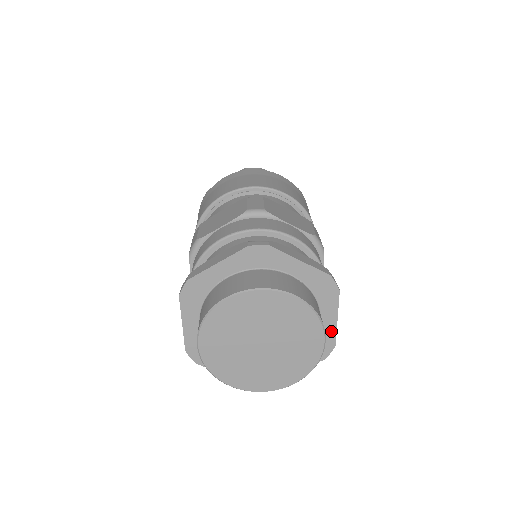
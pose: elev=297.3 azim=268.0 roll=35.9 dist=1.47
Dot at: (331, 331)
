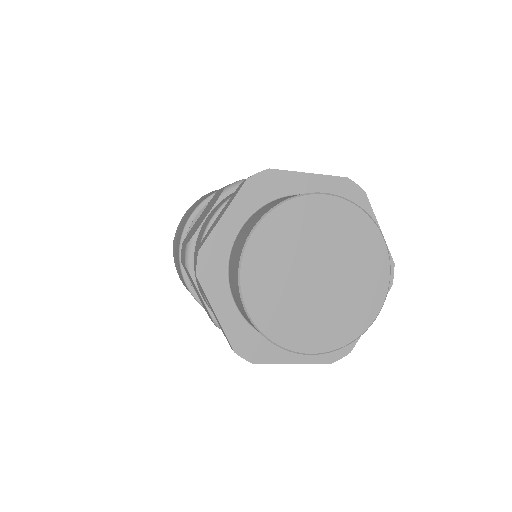
Dot at: occluded
